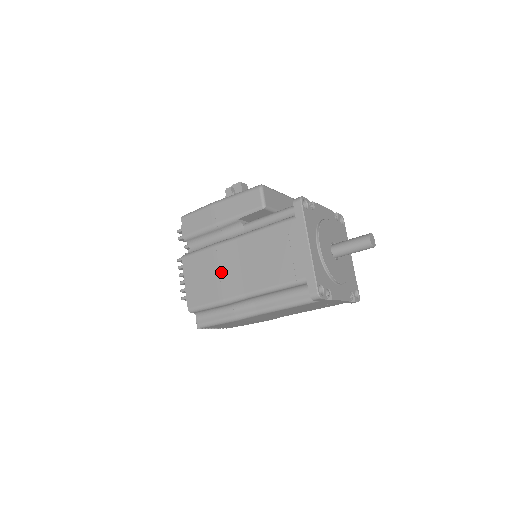
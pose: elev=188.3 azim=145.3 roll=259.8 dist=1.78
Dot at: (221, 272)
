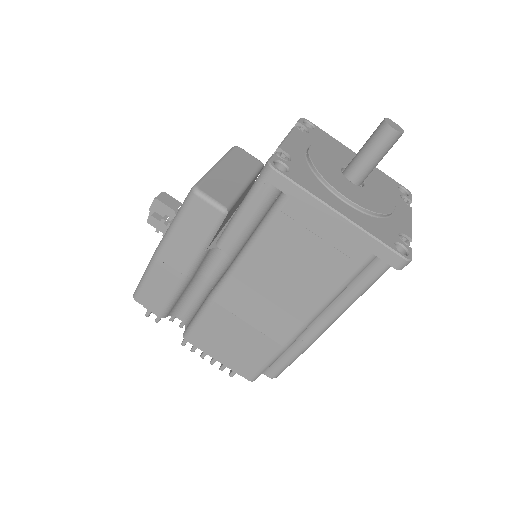
Dot at: (250, 322)
